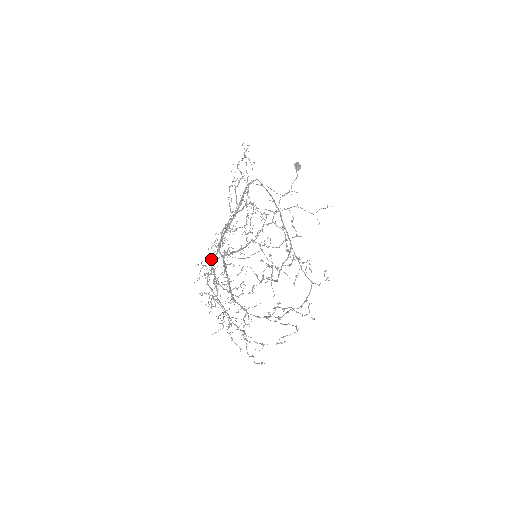
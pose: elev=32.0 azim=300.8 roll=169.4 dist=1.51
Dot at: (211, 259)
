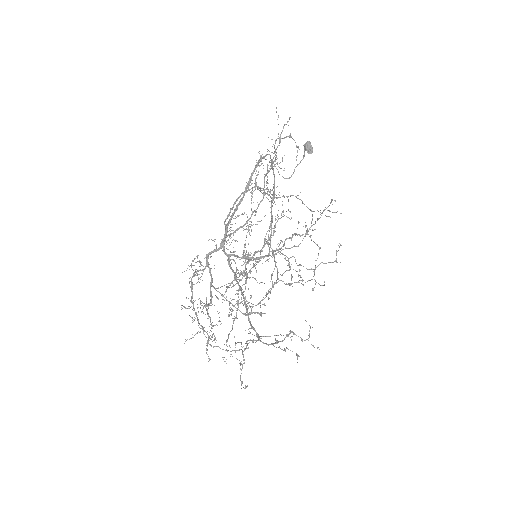
Dot at: (209, 254)
